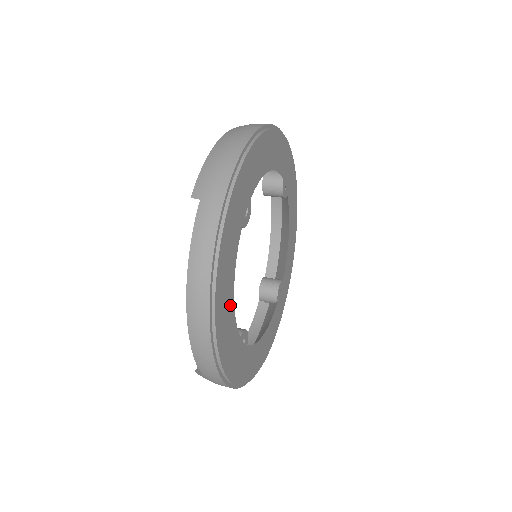
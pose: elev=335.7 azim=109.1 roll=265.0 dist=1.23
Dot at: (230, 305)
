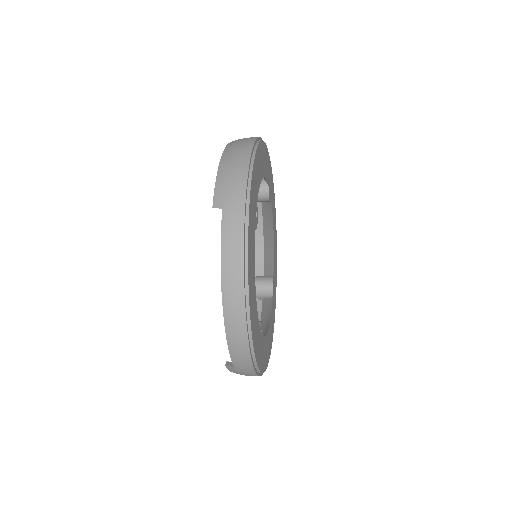
Dot at: (254, 299)
